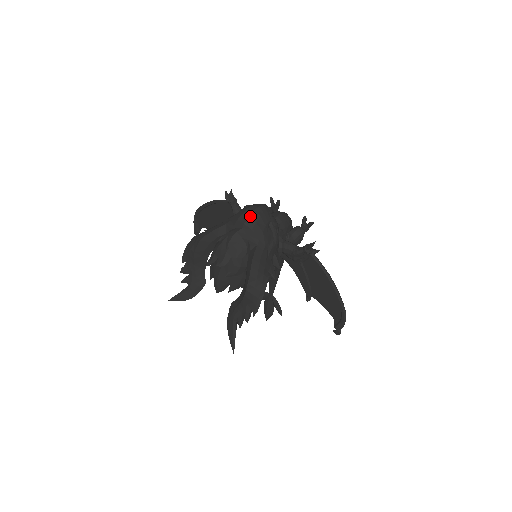
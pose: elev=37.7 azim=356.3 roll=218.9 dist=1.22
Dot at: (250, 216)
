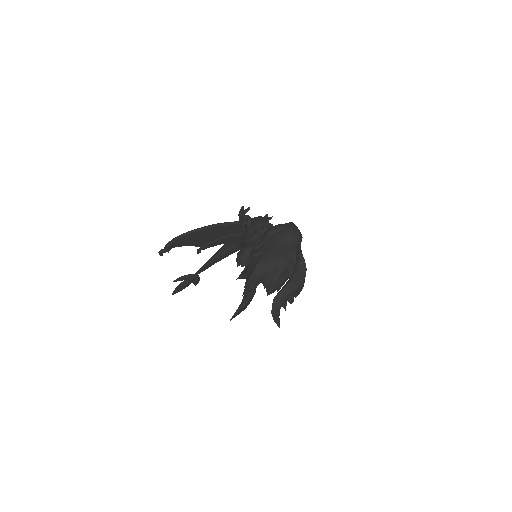
Dot at: (299, 236)
